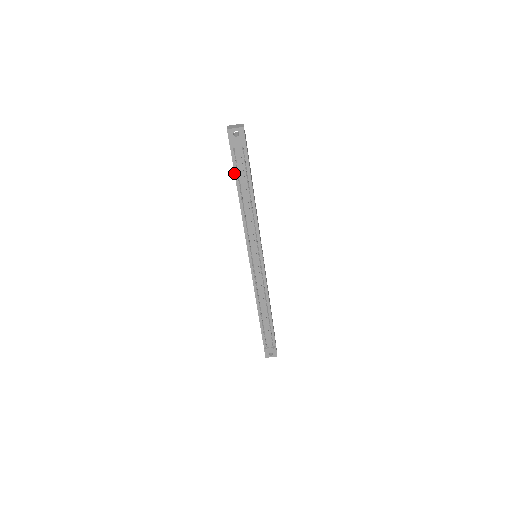
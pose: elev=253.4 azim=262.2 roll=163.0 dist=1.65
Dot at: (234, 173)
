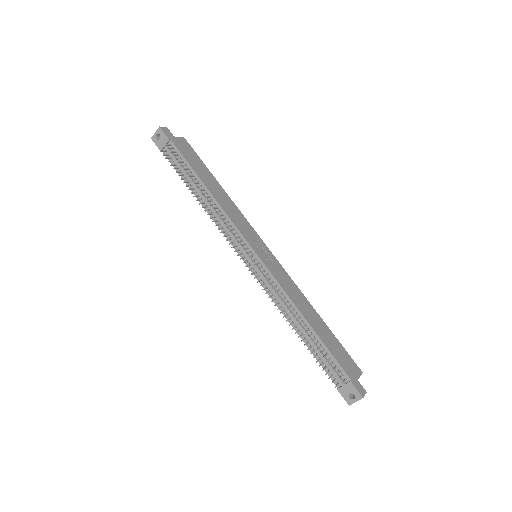
Dot at: occluded
